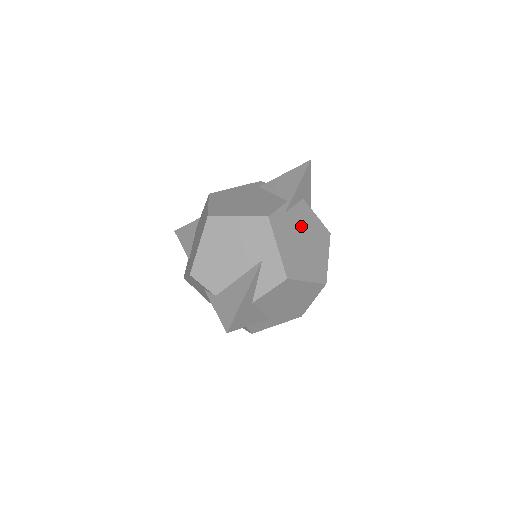
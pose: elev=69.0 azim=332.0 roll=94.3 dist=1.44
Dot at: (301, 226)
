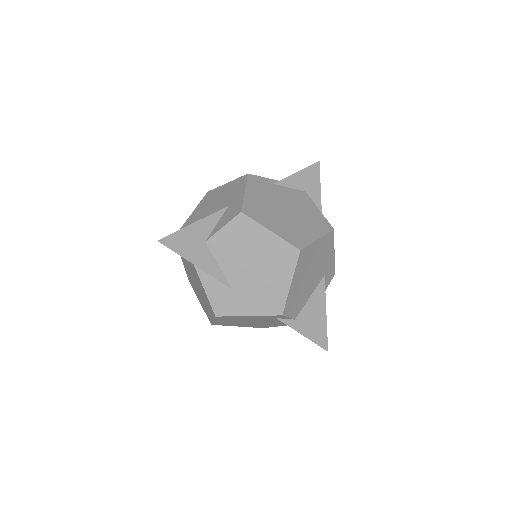
Dot at: (290, 201)
